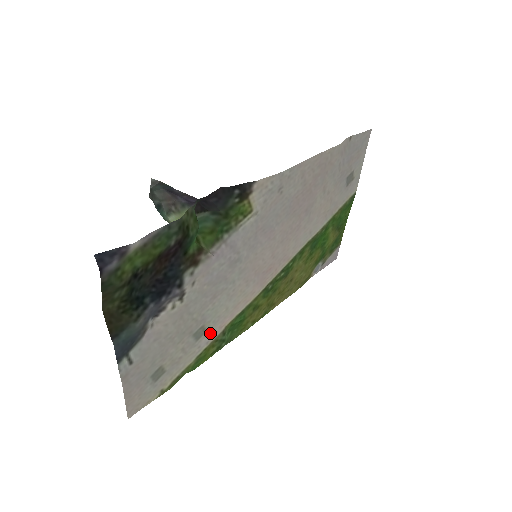
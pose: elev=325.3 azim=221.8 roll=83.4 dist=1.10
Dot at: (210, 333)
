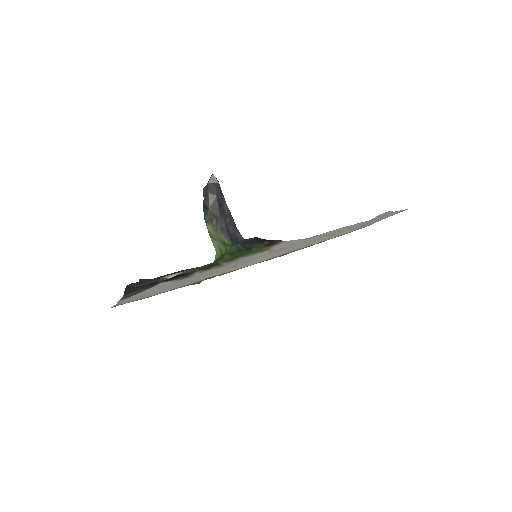
Dot at: (193, 282)
